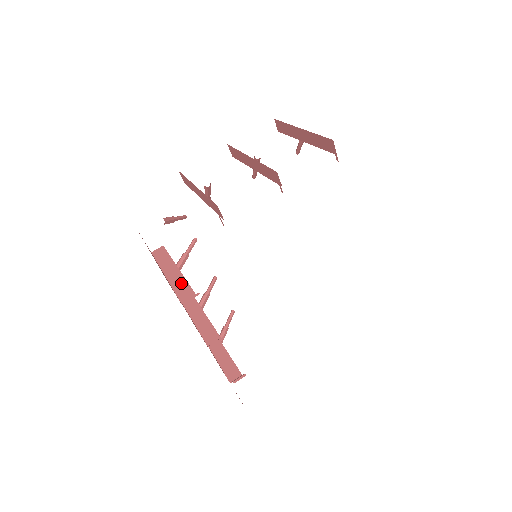
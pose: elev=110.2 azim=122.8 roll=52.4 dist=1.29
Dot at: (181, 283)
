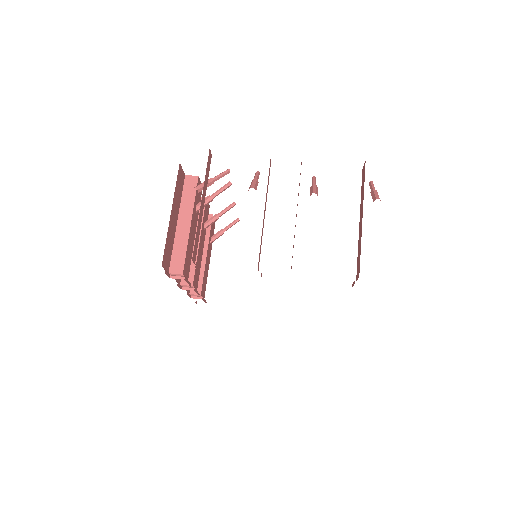
Dot at: (182, 247)
